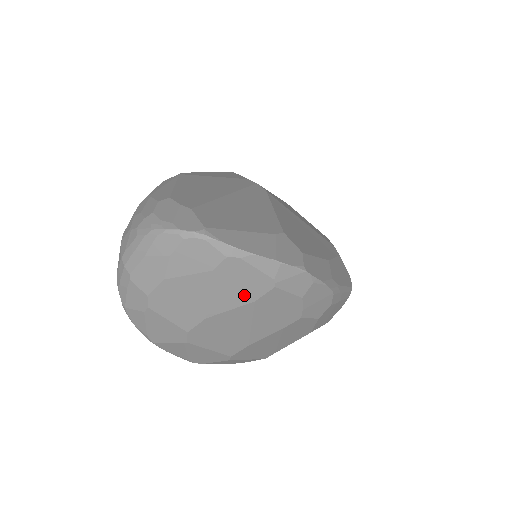
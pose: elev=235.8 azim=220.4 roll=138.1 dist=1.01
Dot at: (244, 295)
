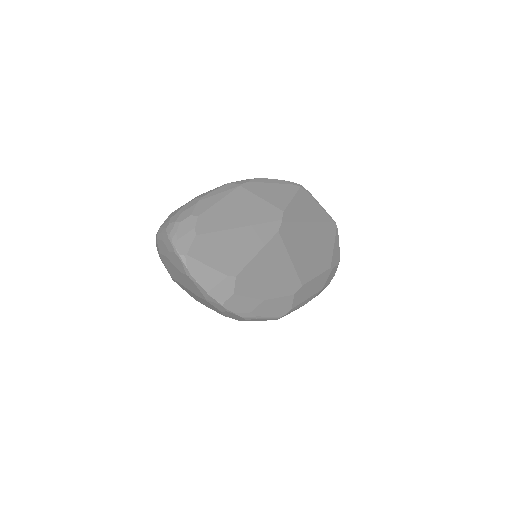
Dot at: (194, 291)
